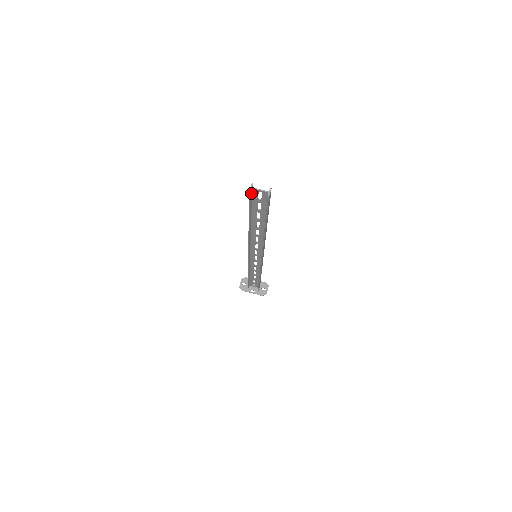
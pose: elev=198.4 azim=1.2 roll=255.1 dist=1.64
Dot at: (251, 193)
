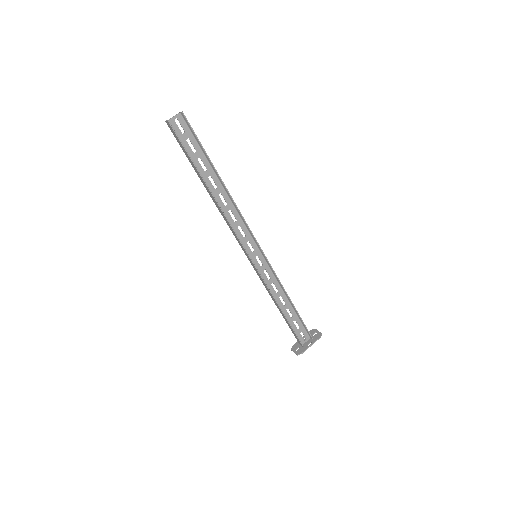
Dot at: (172, 128)
